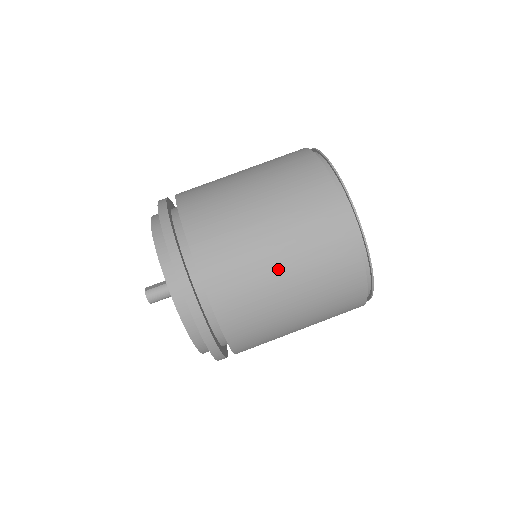
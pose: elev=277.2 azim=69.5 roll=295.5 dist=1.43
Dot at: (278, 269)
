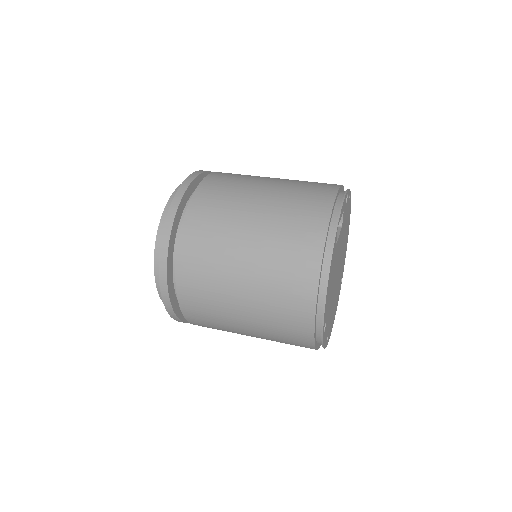
Dot at: occluded
